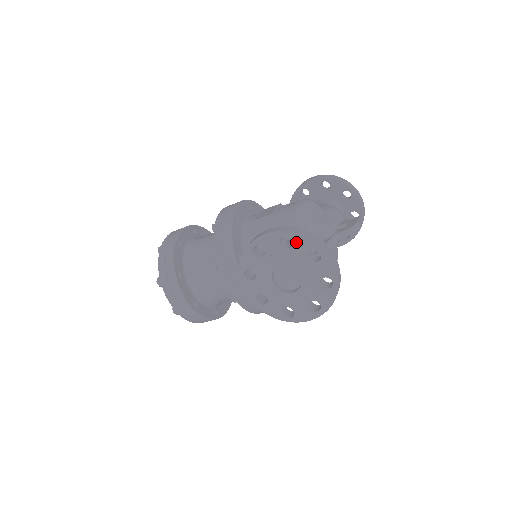
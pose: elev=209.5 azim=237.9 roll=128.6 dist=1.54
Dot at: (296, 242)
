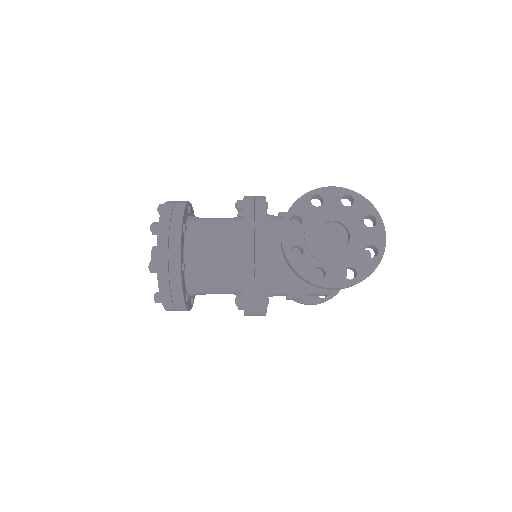
Dot at: (357, 203)
